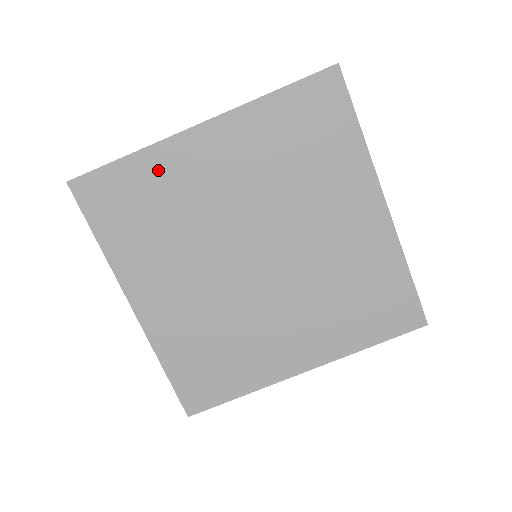
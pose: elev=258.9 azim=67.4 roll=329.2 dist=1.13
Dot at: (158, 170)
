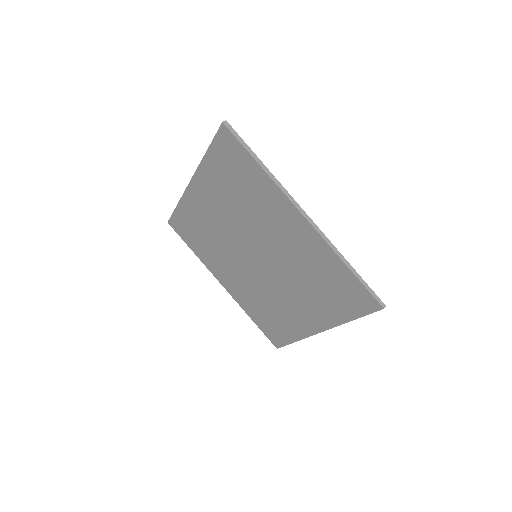
Dot at: (191, 211)
